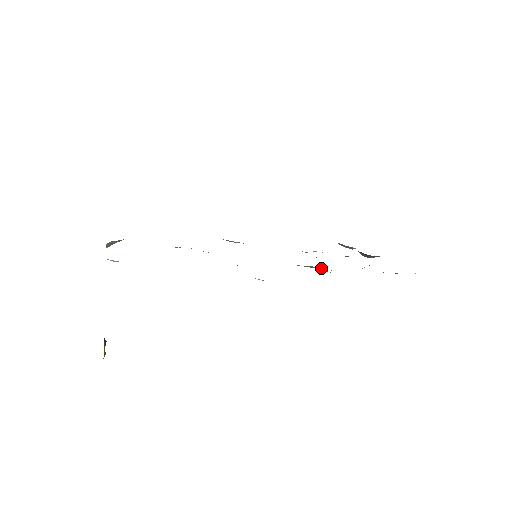
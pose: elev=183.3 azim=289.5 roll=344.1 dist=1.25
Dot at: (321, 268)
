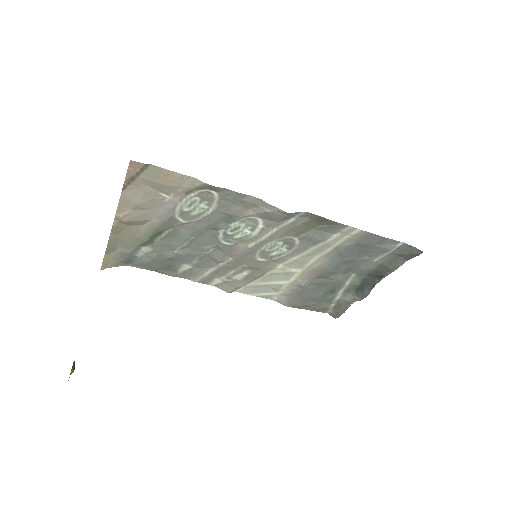
Dot at: (322, 233)
